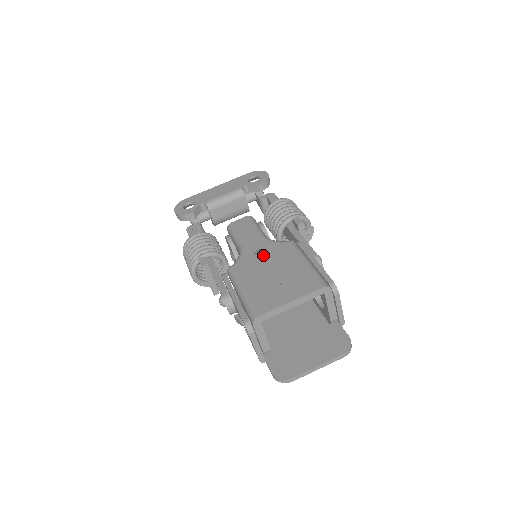
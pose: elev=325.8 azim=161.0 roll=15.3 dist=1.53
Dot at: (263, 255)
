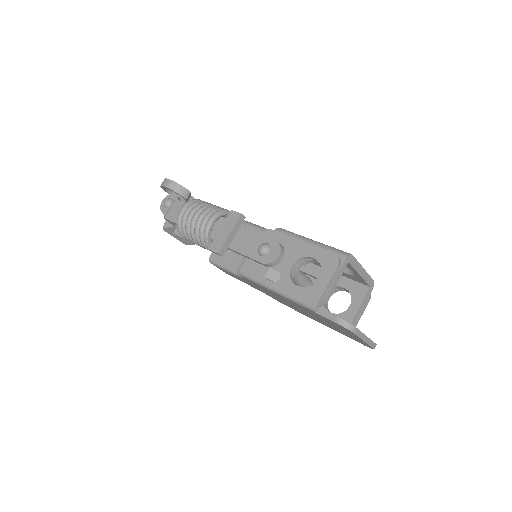
Dot at: occluded
